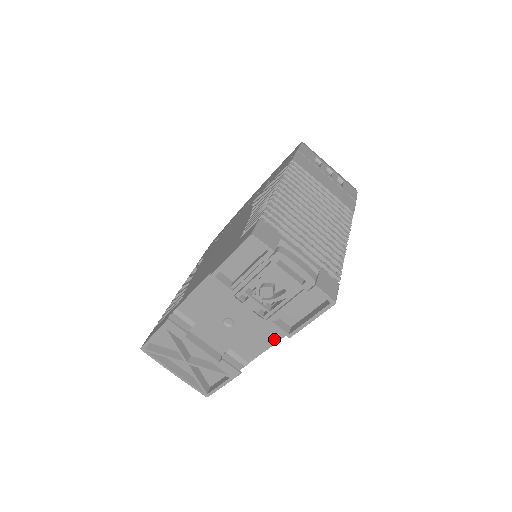
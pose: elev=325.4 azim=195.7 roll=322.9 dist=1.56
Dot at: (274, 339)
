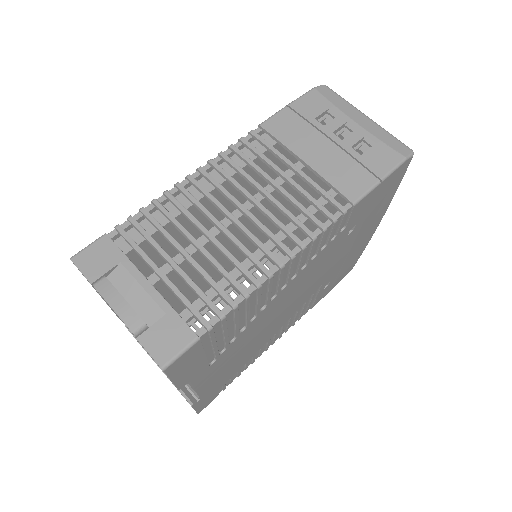
Dot at: occluded
